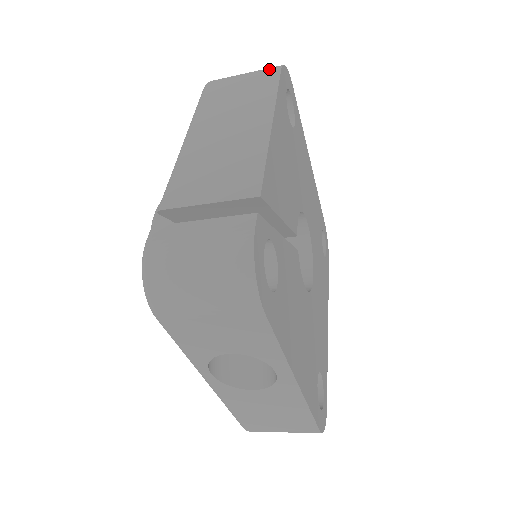
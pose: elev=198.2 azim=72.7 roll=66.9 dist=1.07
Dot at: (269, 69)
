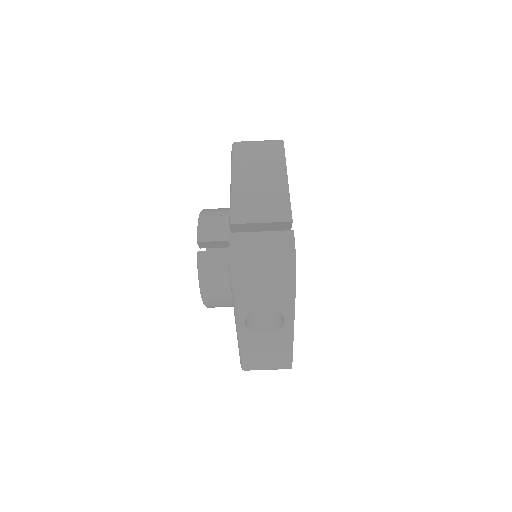
Dot at: (276, 142)
